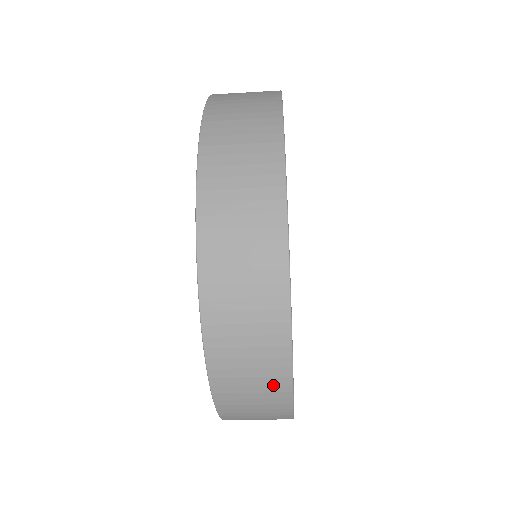
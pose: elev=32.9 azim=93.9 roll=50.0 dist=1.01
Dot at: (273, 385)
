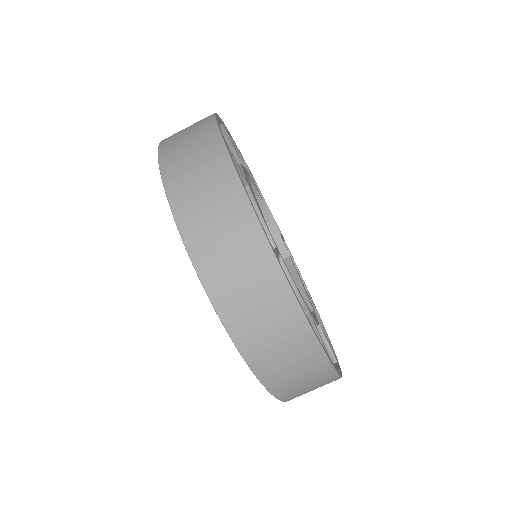
Dot at: (223, 186)
